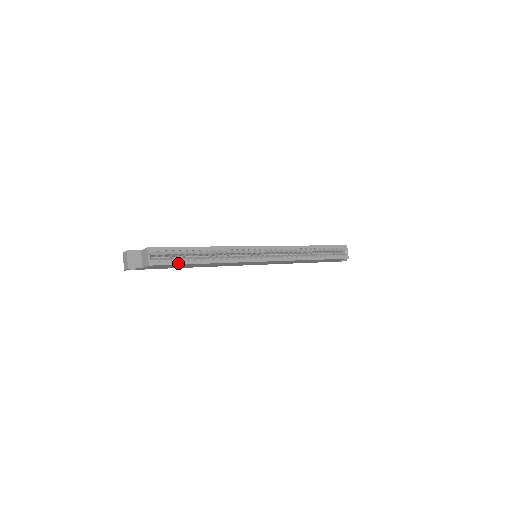
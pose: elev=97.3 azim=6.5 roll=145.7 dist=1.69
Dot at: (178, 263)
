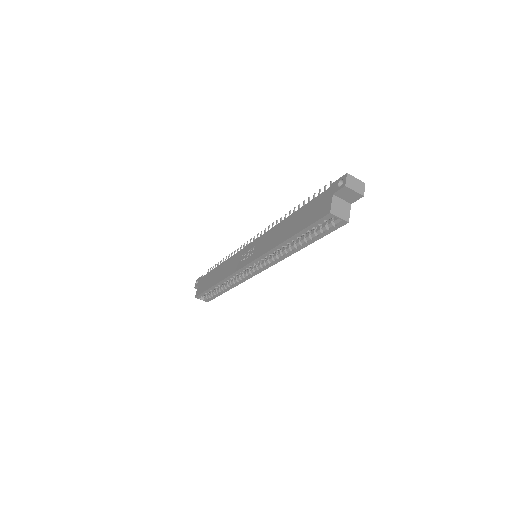
Dot at: (216, 296)
